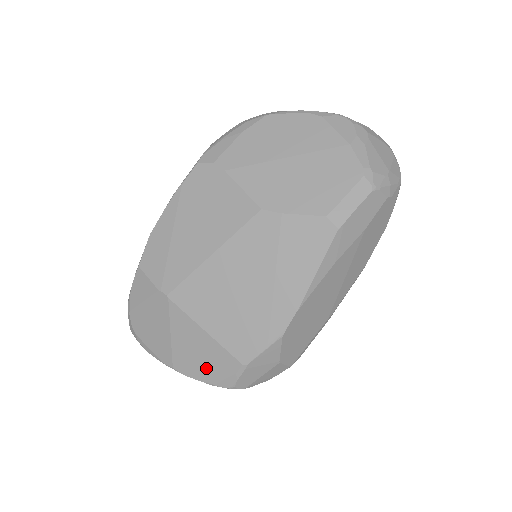
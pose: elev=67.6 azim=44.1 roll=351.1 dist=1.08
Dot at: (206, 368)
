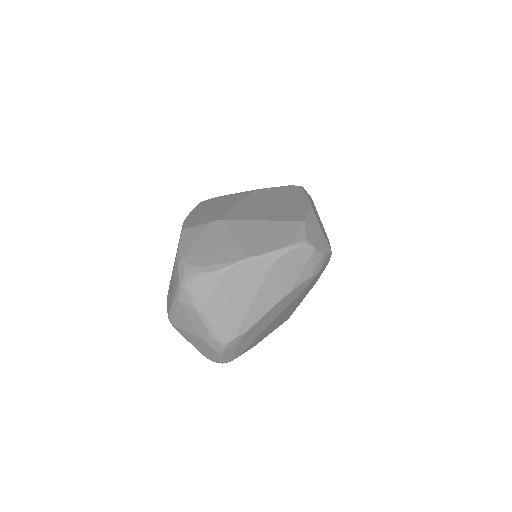
Dot at: (276, 239)
